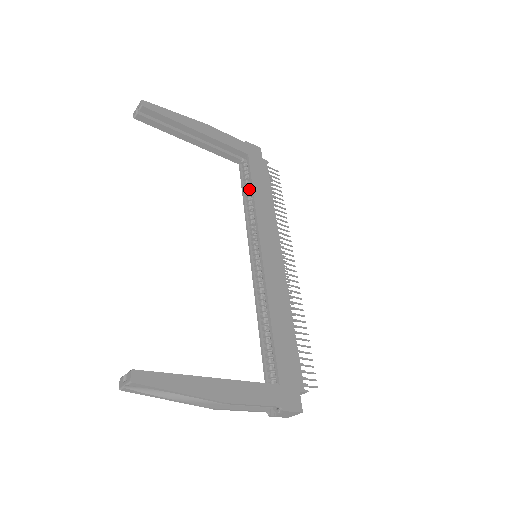
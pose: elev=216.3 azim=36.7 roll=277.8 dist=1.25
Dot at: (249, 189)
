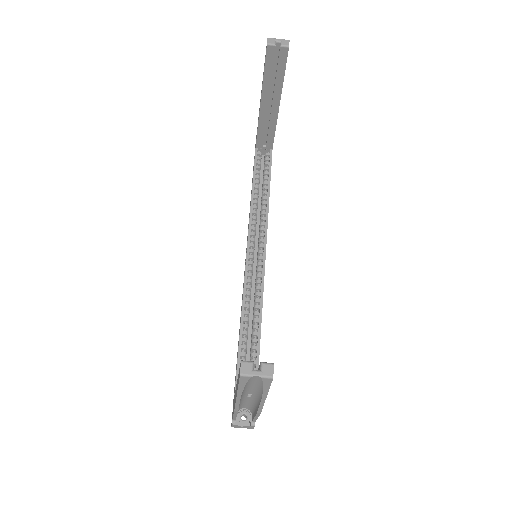
Dot at: occluded
